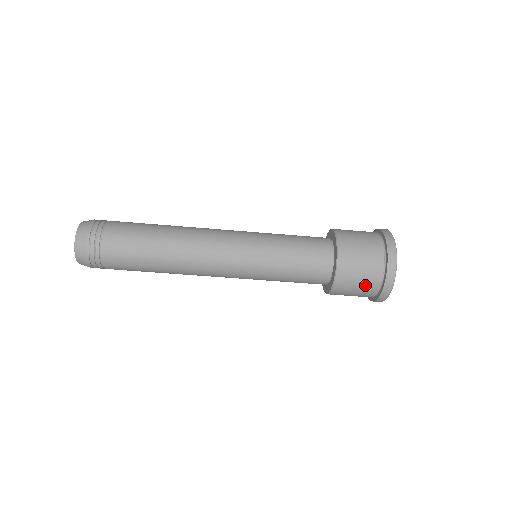
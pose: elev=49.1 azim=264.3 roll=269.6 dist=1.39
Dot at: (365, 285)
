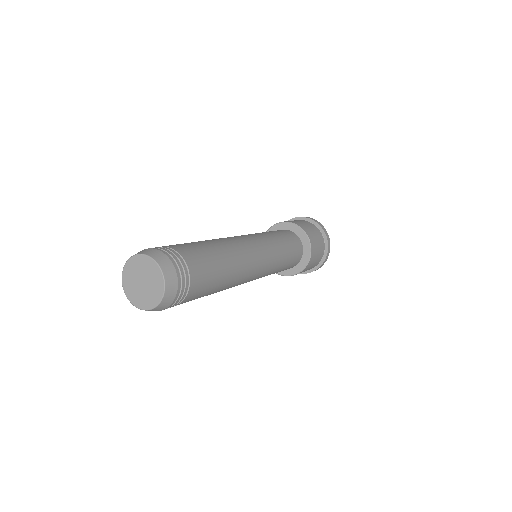
Dot at: (313, 266)
